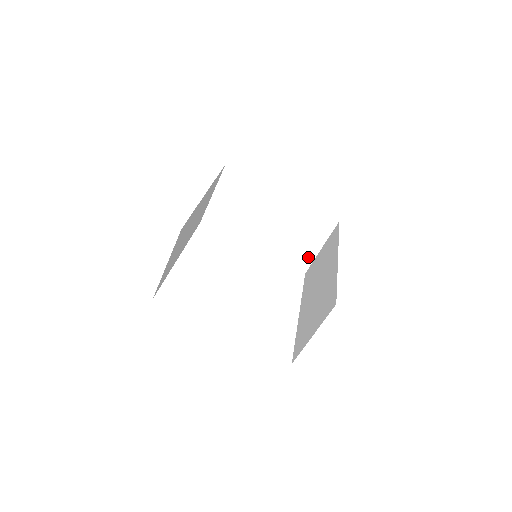
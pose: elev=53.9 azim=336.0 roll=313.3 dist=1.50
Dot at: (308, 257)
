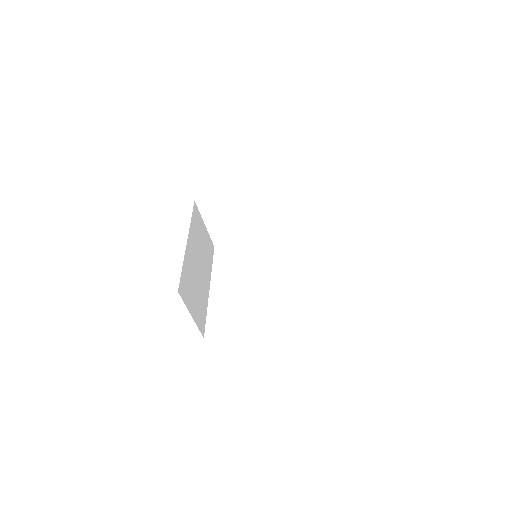
Dot at: (307, 217)
